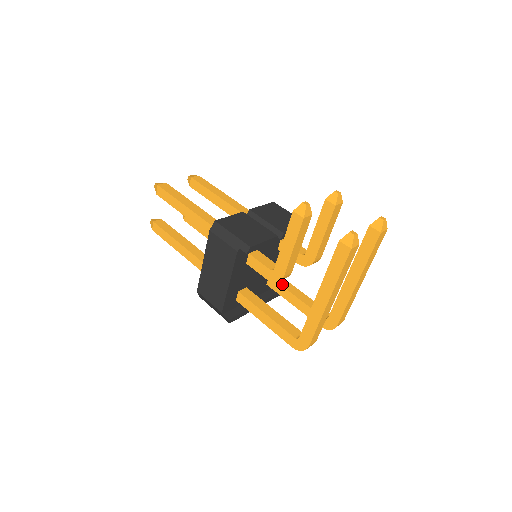
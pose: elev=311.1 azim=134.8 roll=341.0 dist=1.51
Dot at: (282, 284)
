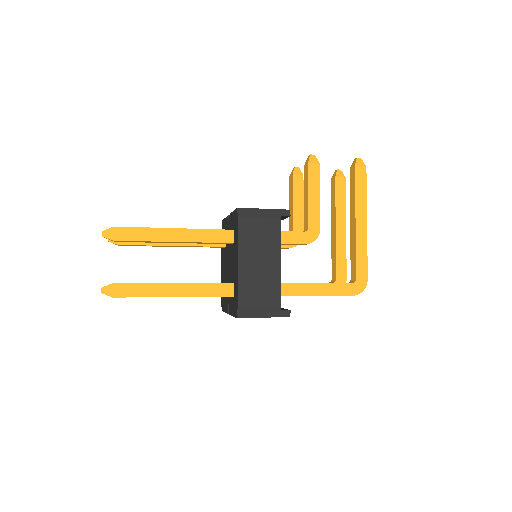
Dot at: occluded
